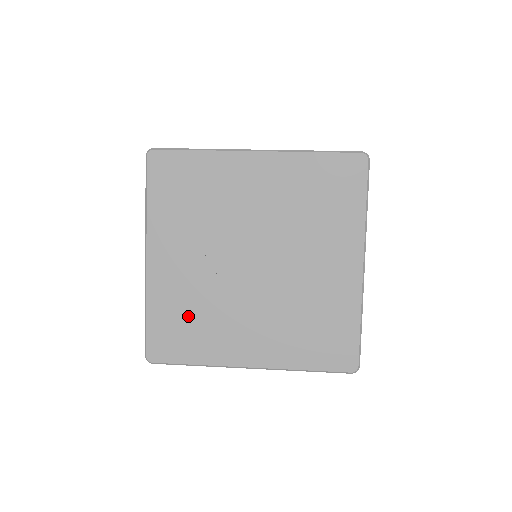
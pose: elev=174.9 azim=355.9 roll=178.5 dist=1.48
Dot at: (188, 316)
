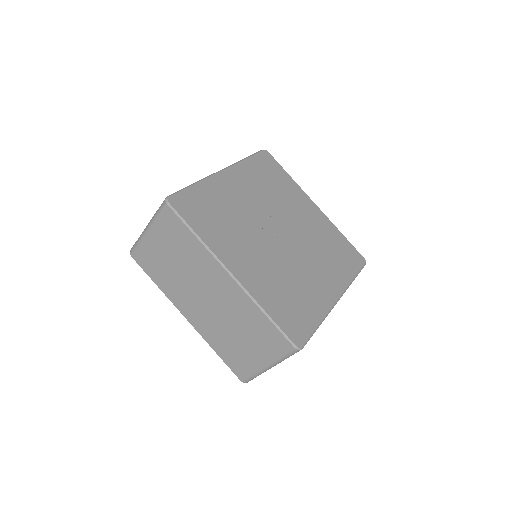
Dot at: (219, 212)
